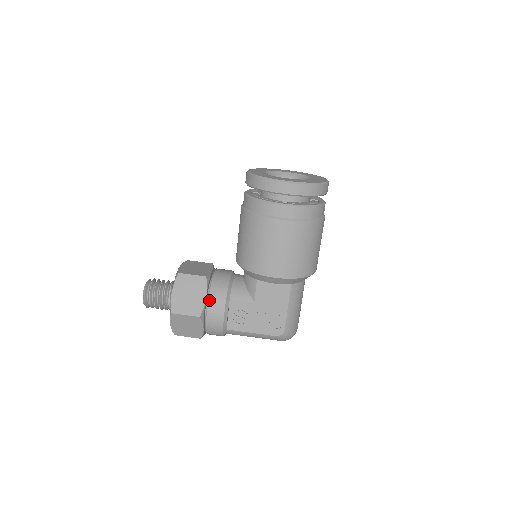
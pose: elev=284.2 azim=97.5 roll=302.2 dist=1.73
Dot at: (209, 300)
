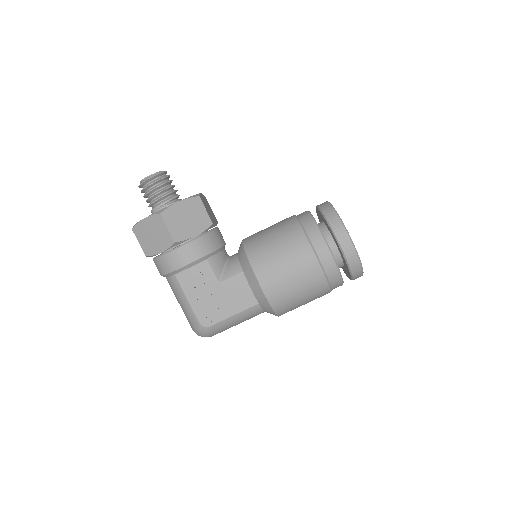
Dot at: (195, 240)
